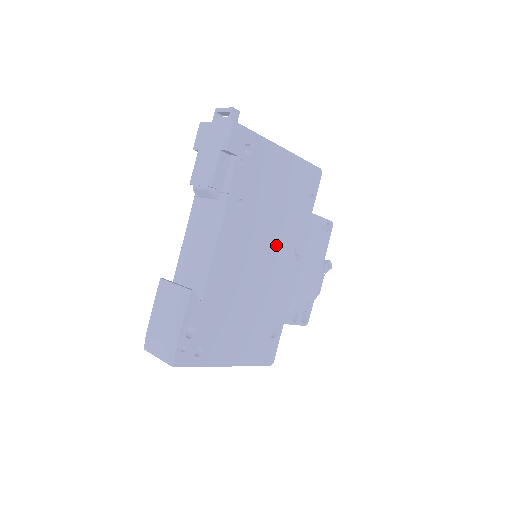
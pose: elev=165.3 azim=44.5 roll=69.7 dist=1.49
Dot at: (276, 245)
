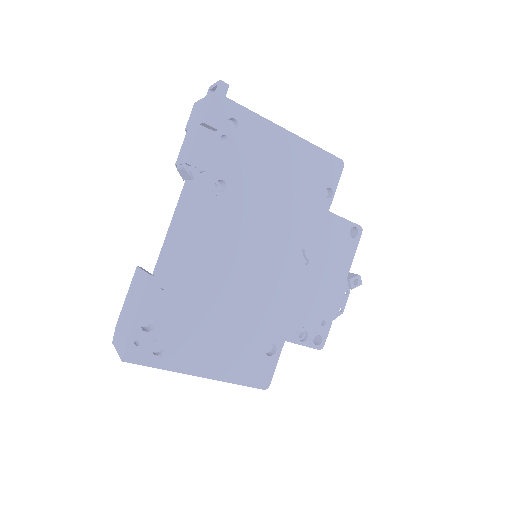
Dot at: (274, 242)
